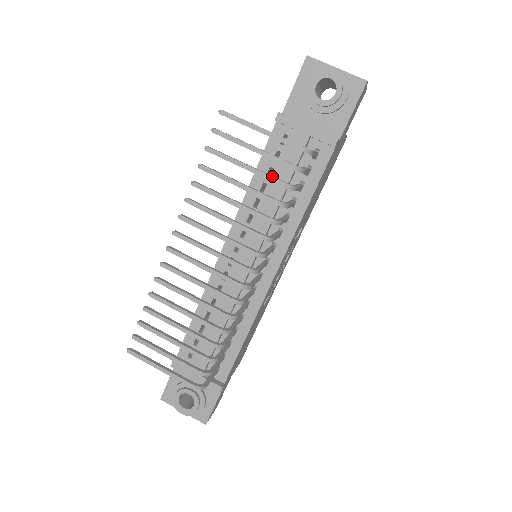
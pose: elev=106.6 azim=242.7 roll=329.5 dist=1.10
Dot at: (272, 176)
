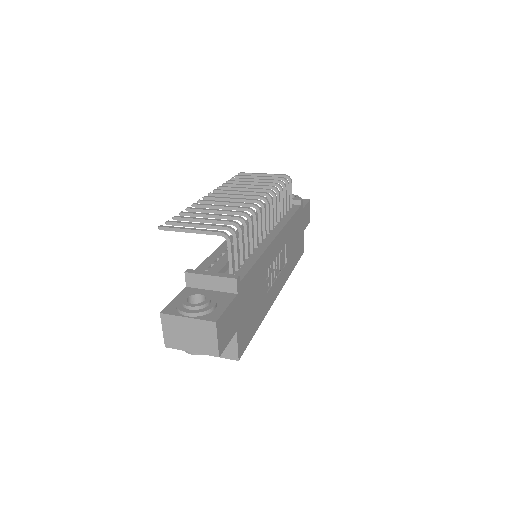
Dot at: (272, 180)
